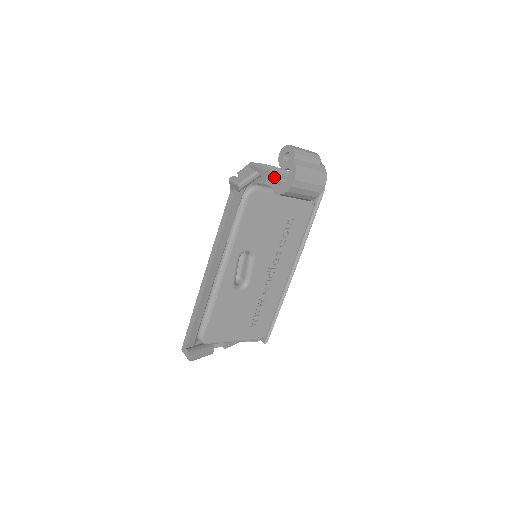
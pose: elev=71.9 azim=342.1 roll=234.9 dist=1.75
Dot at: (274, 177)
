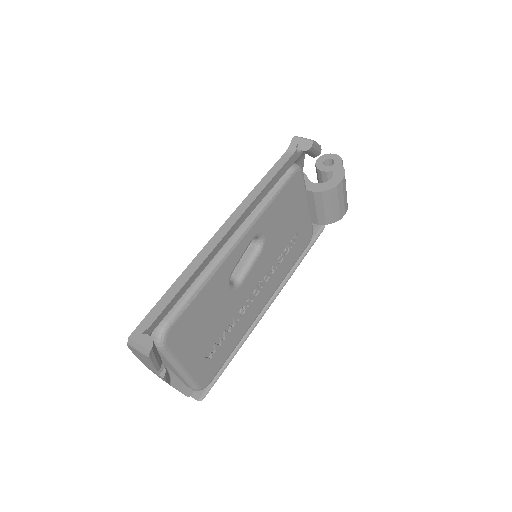
Dot at: (307, 177)
